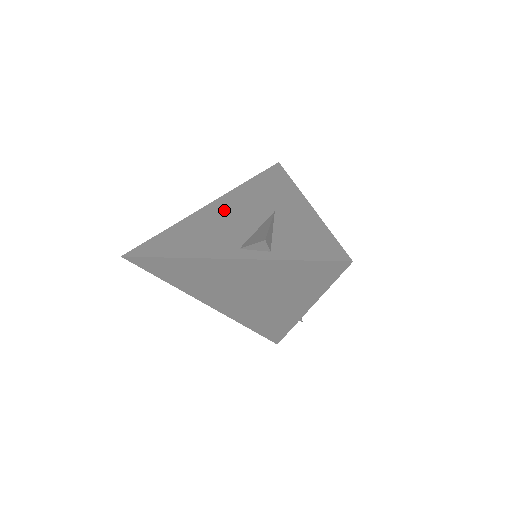
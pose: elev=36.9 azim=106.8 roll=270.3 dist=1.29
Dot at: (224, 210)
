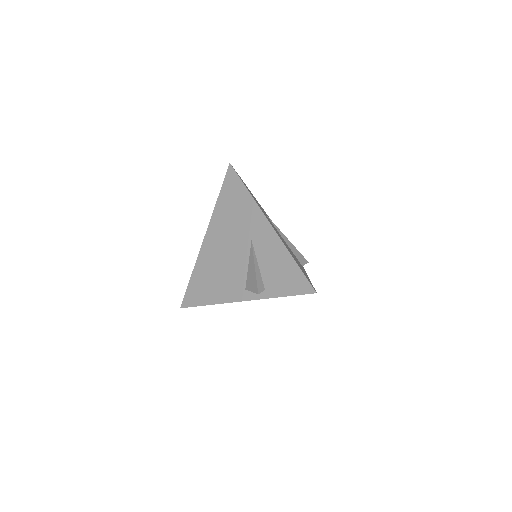
Dot at: (218, 244)
